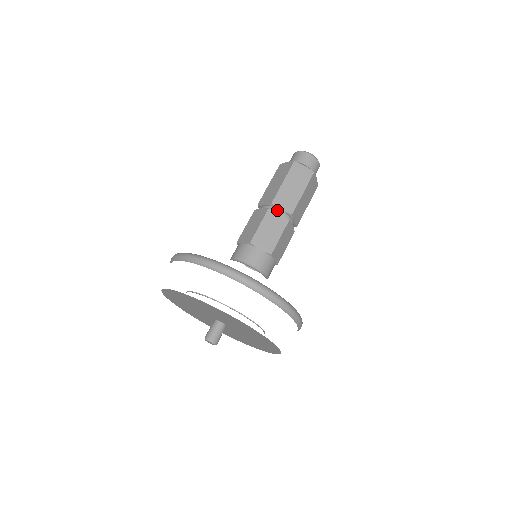
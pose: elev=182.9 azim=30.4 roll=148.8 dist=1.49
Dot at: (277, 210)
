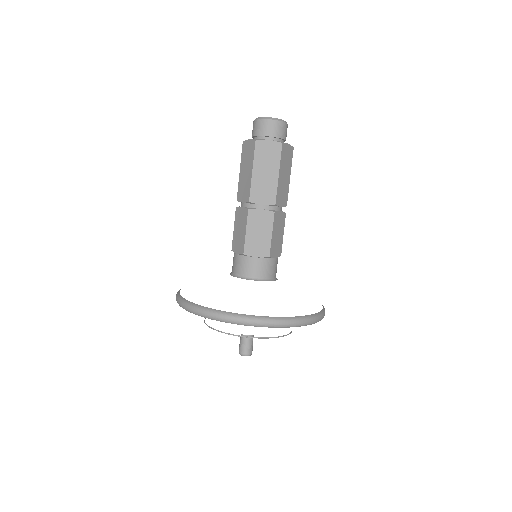
Dot at: (258, 206)
